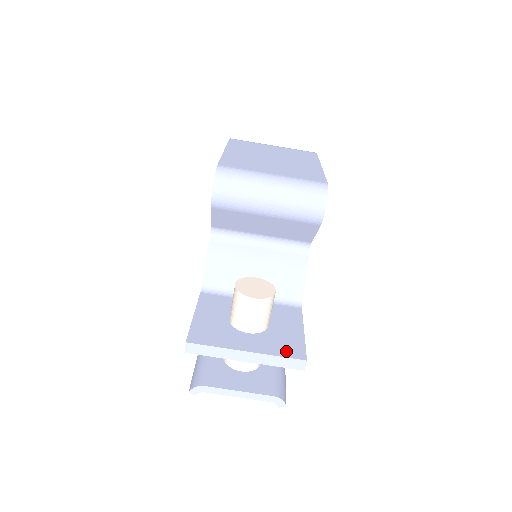
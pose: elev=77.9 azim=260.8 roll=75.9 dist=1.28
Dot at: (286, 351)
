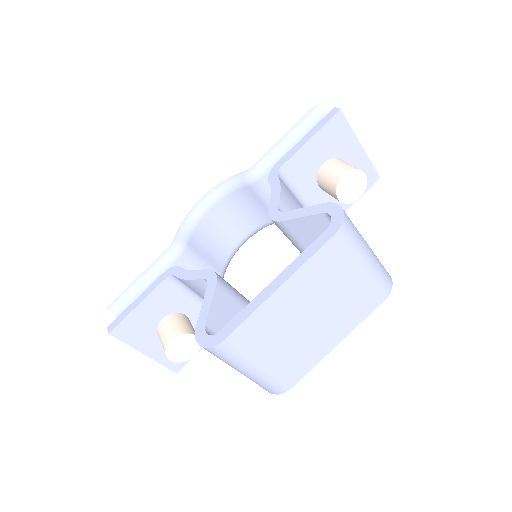
Dot at: (171, 363)
